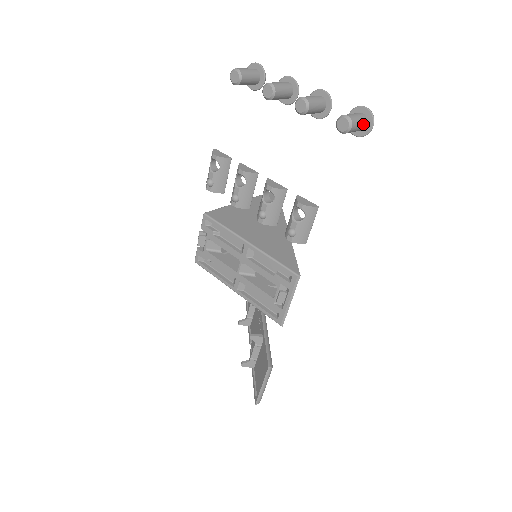
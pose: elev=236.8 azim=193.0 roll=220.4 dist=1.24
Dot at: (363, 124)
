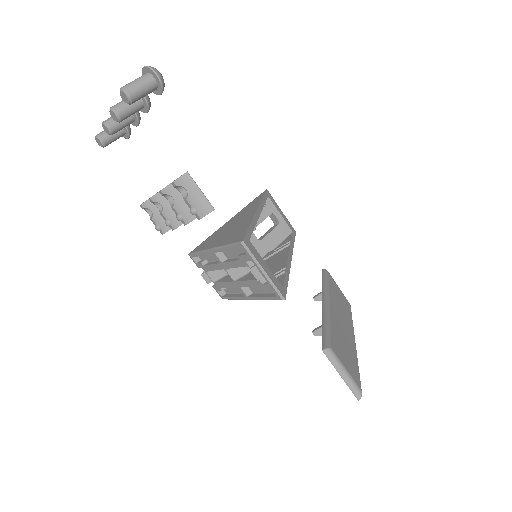
Dot at: (146, 81)
